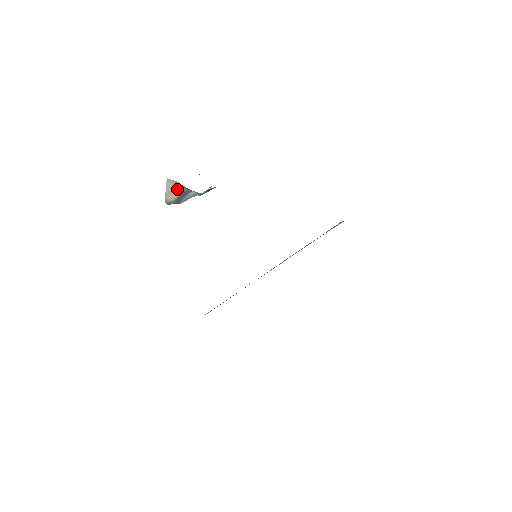
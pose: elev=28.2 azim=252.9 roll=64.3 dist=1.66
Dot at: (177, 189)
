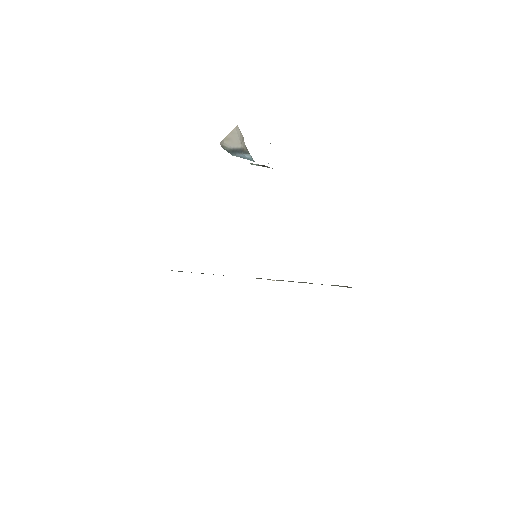
Dot at: (239, 142)
